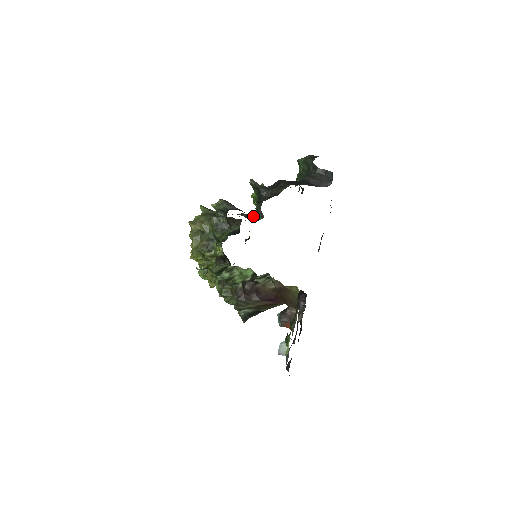
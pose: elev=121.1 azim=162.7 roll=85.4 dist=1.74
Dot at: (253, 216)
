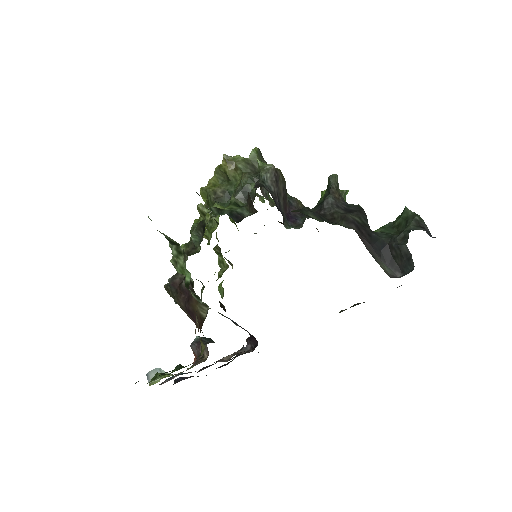
Dot at: occluded
